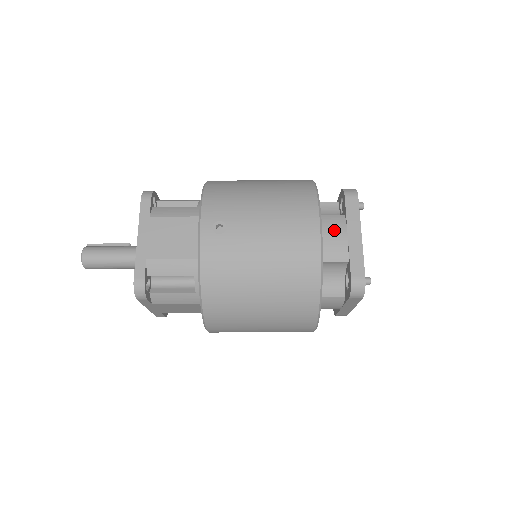
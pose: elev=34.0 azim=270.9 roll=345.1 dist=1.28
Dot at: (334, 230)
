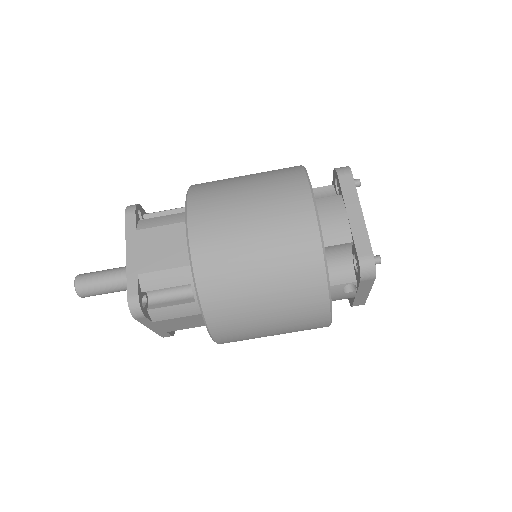
Dot at: occluded
